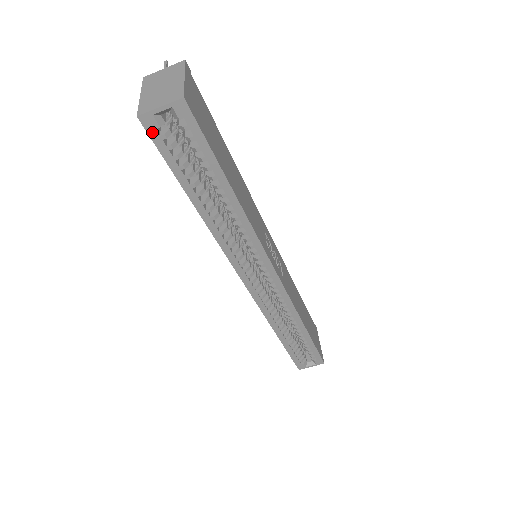
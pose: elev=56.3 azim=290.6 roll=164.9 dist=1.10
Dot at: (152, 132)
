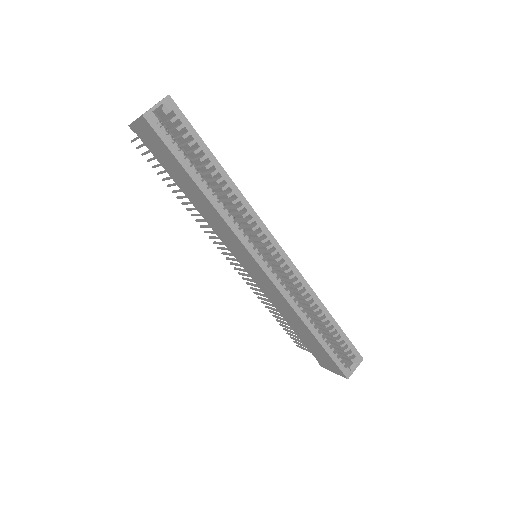
Dot at: (155, 126)
